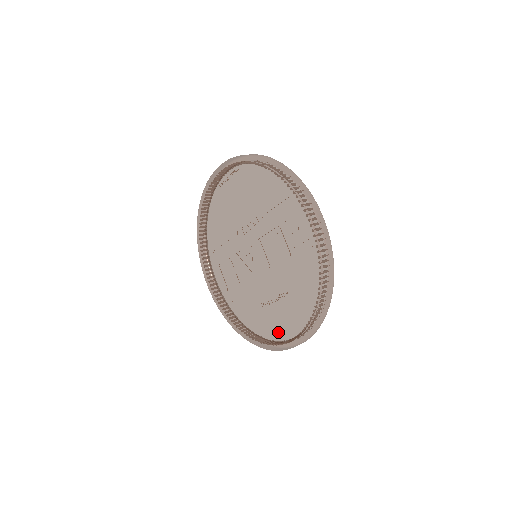
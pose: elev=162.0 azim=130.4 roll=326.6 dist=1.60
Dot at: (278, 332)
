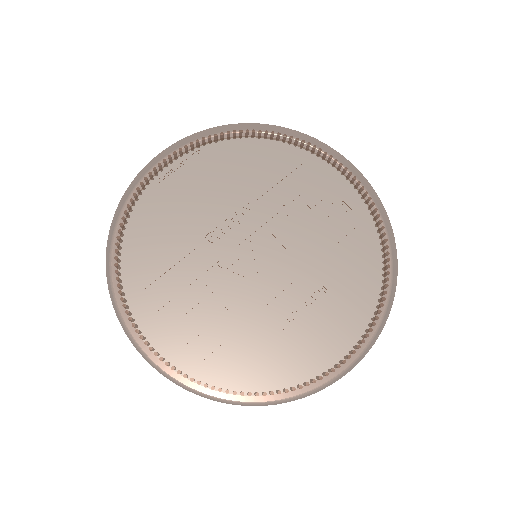
Dot at: (319, 358)
